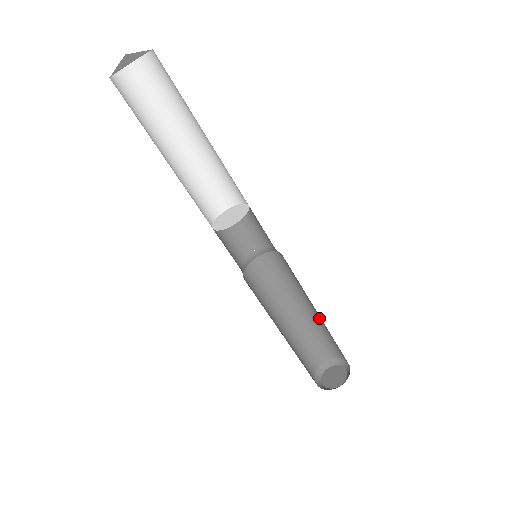
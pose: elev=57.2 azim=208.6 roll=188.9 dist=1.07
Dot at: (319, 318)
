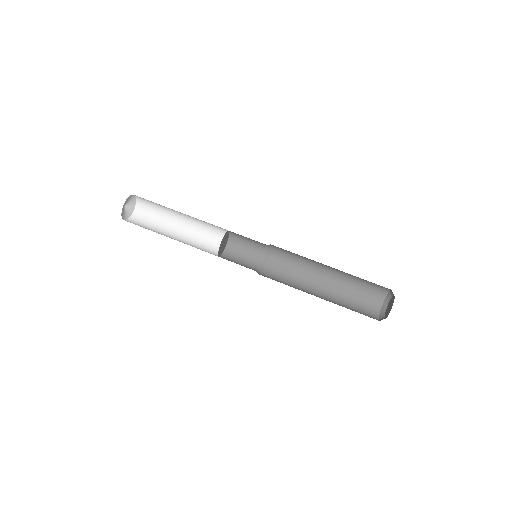
Dot at: (338, 270)
